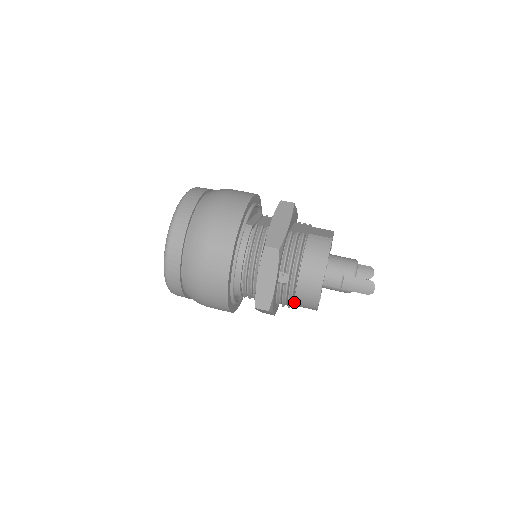
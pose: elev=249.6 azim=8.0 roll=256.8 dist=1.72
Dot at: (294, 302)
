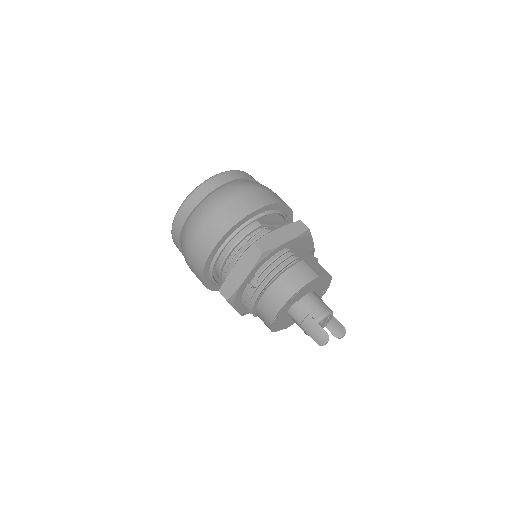
Dot at: (256, 310)
